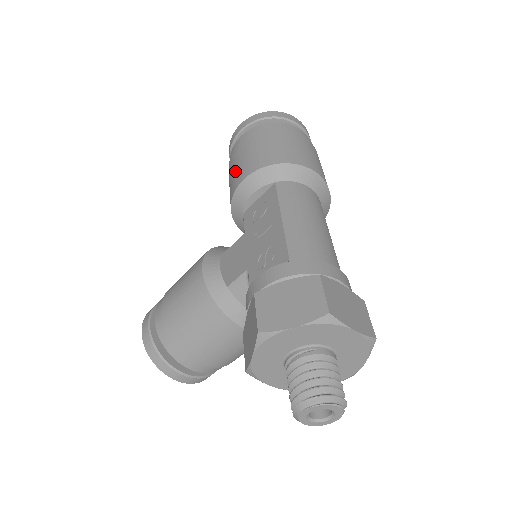
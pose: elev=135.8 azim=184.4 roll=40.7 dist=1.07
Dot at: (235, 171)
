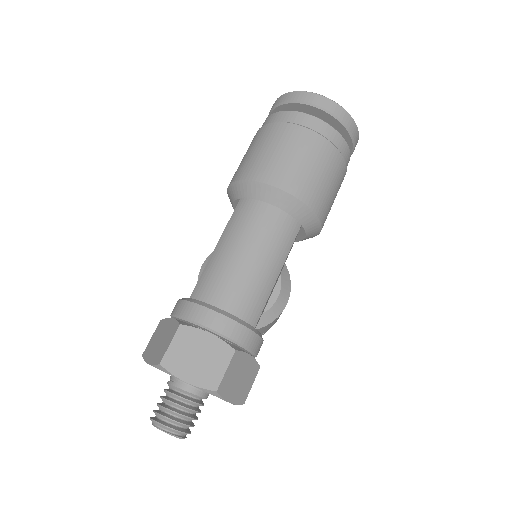
Dot at: occluded
